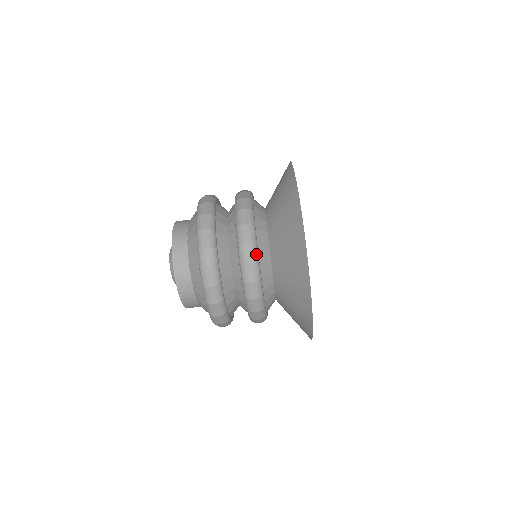
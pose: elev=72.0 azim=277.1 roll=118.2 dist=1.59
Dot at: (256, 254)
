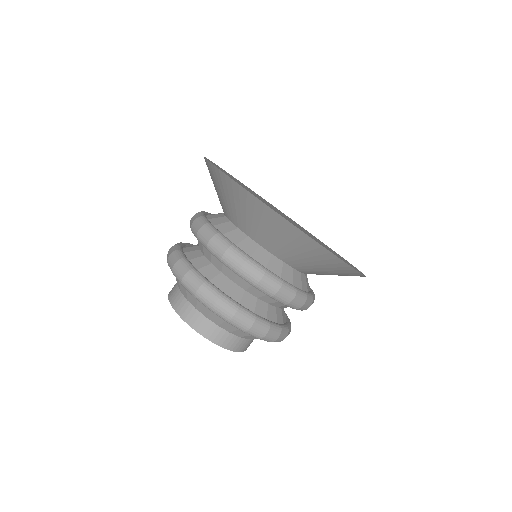
Dot at: (225, 241)
